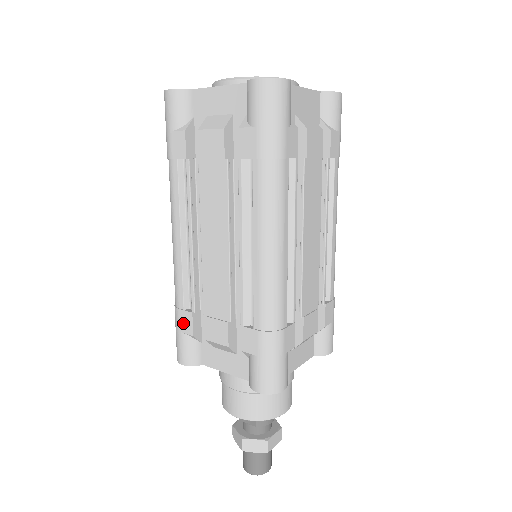
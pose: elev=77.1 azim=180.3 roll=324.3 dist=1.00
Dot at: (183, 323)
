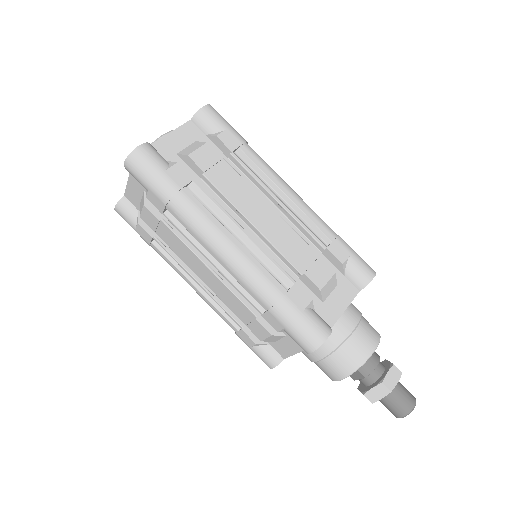
Dot at: (245, 340)
